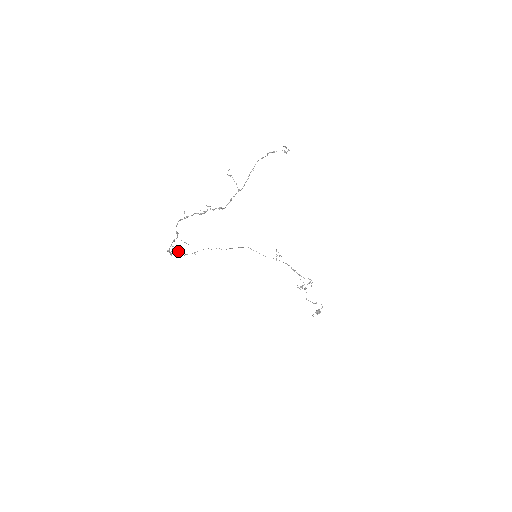
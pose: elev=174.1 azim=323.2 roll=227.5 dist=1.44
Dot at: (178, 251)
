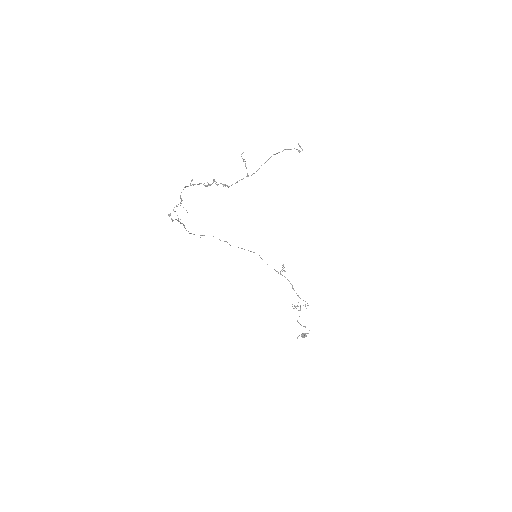
Dot at: occluded
